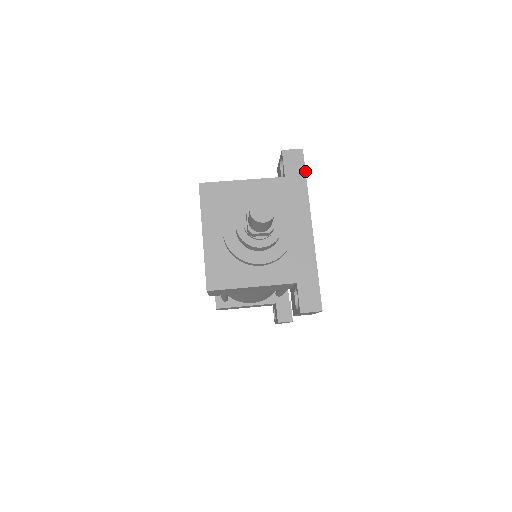
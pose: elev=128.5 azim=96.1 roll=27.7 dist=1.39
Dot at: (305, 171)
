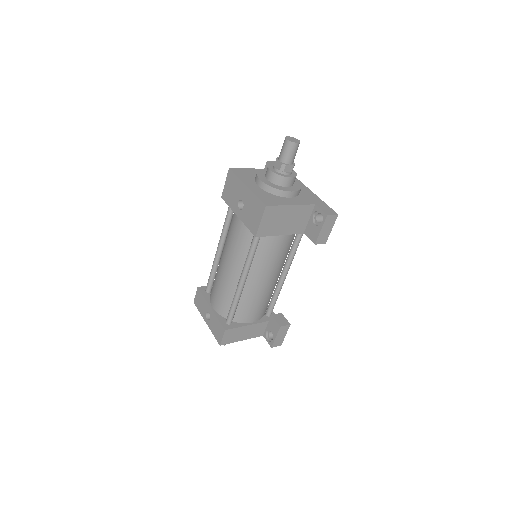
Dot at: occluded
